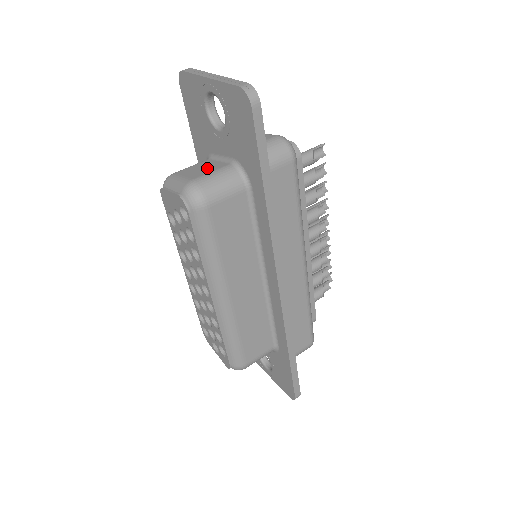
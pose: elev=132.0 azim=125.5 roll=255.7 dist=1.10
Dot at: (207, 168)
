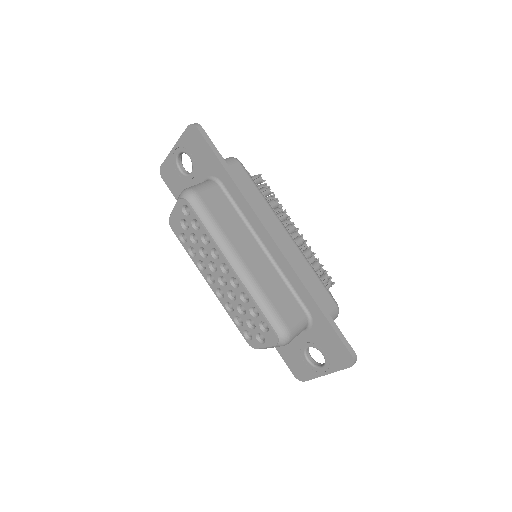
Dot at: occluded
